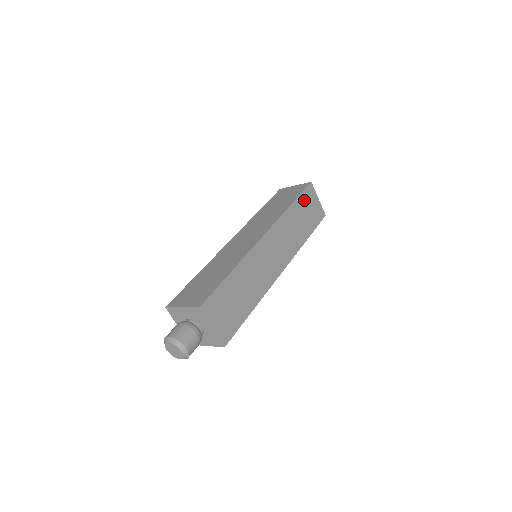
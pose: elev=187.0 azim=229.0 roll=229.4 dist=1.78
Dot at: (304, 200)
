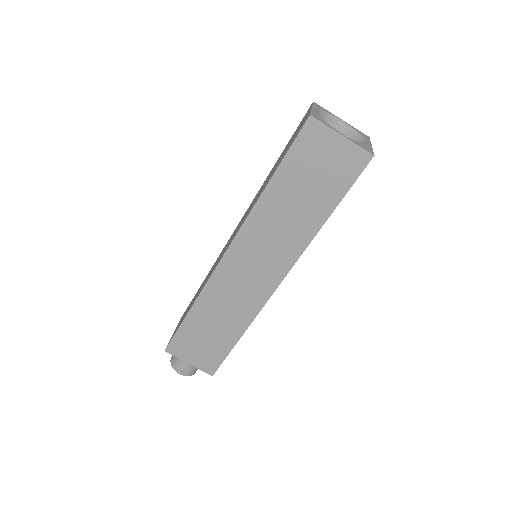
Dot at: (298, 161)
